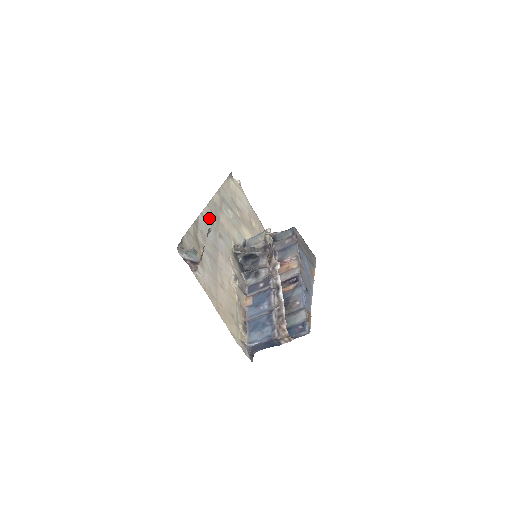
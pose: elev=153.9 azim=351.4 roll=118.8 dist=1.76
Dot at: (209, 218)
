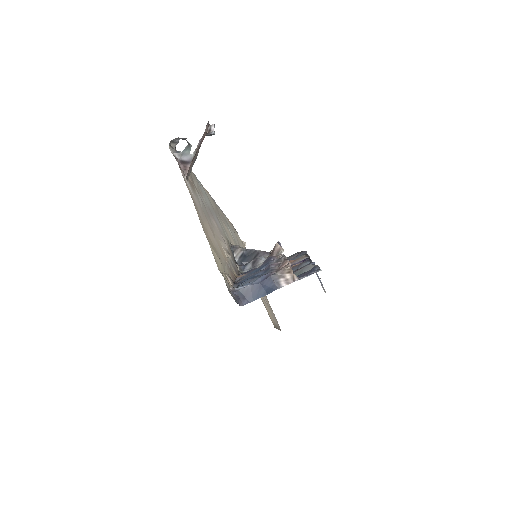
Dot at: (209, 198)
